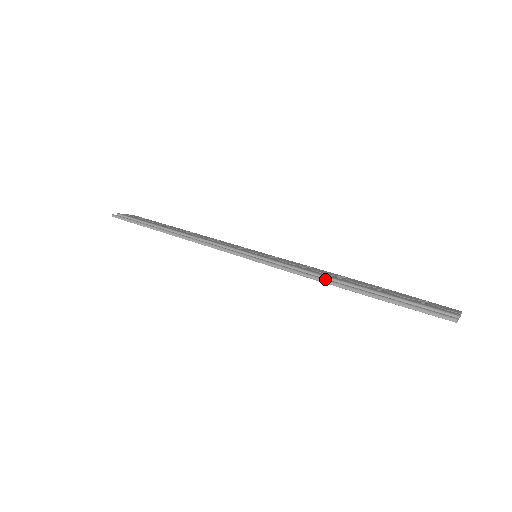
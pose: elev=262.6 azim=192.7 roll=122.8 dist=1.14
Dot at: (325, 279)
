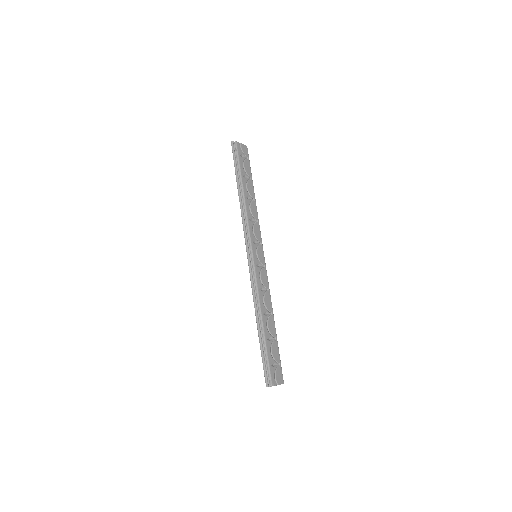
Dot at: (257, 309)
